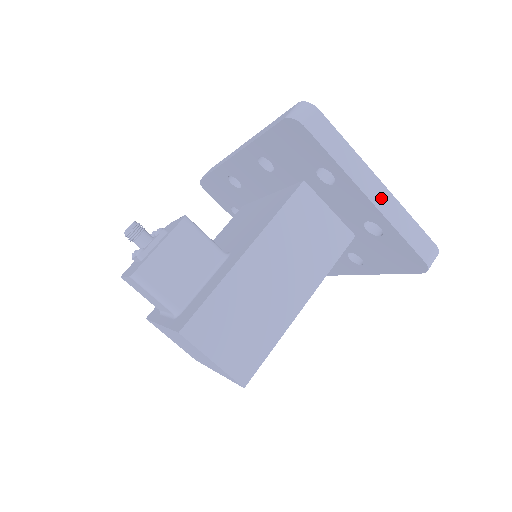
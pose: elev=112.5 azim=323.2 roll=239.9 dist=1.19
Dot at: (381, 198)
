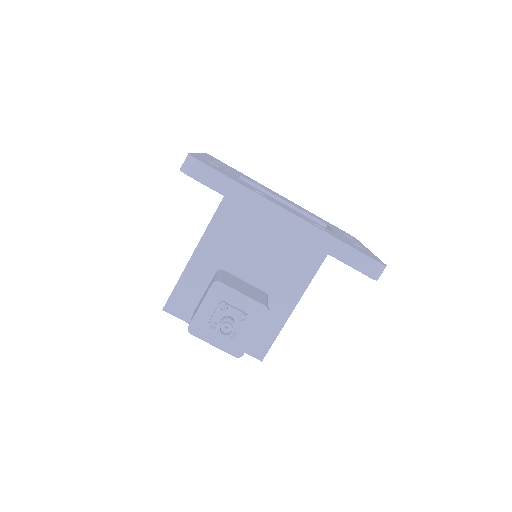
Dot at: occluded
